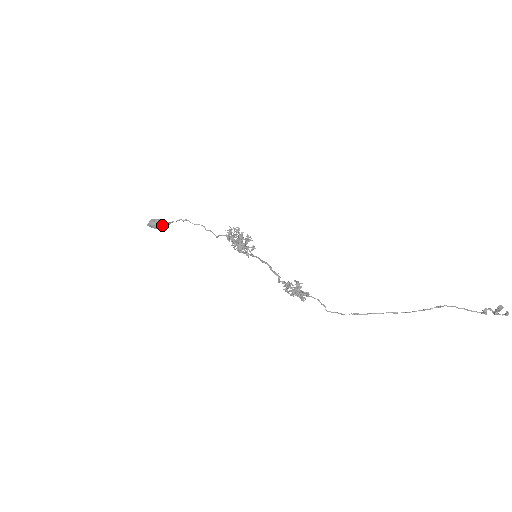
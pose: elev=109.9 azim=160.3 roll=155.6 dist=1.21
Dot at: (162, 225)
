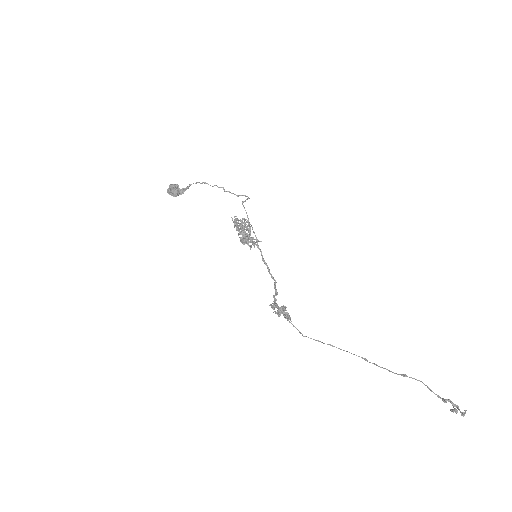
Dot at: (180, 192)
